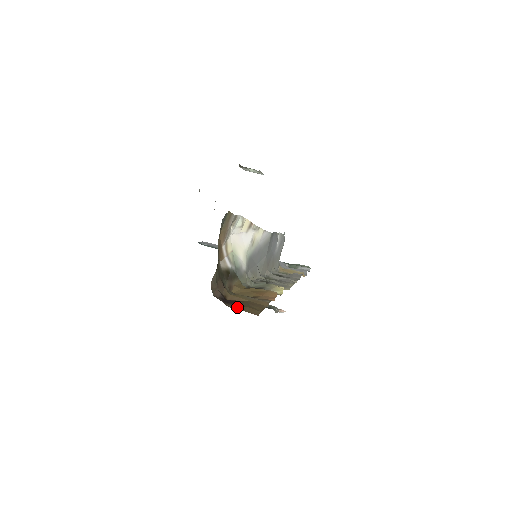
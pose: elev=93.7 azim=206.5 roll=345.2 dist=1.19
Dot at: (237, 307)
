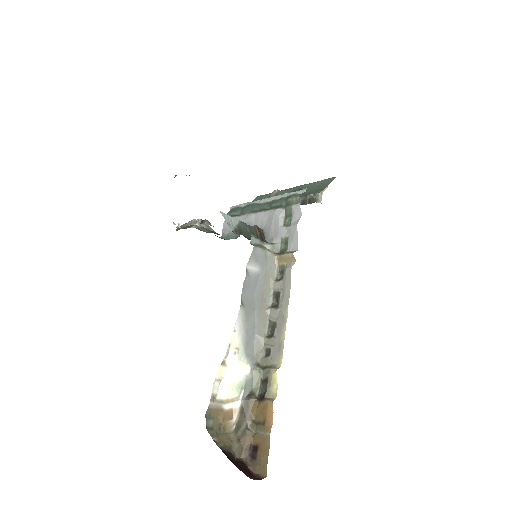
Dot at: (257, 469)
